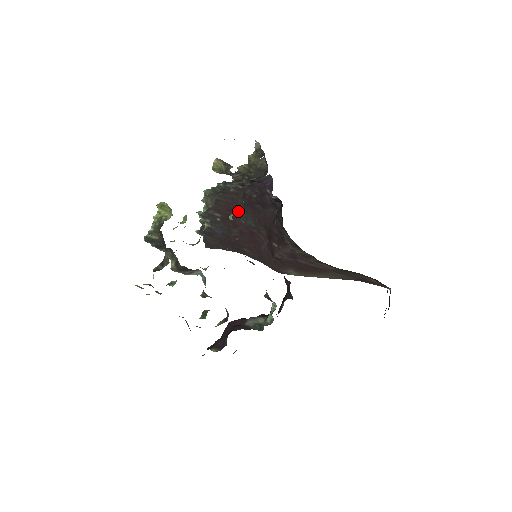
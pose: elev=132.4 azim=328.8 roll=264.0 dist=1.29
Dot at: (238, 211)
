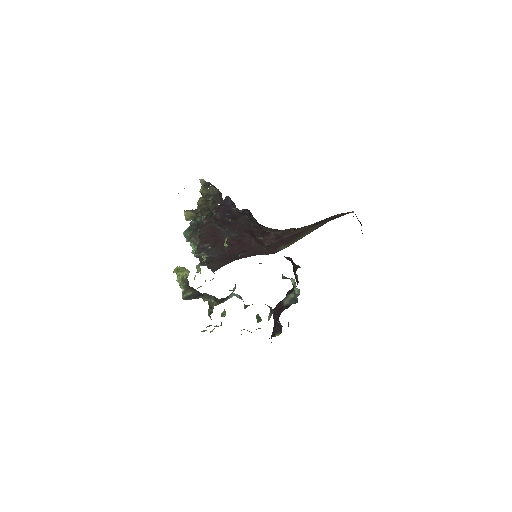
Dot at: (219, 233)
